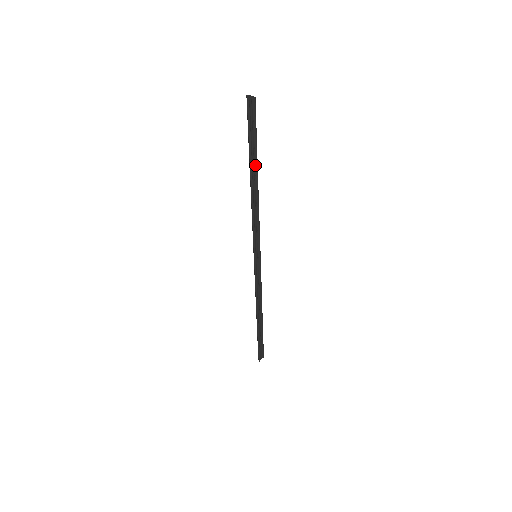
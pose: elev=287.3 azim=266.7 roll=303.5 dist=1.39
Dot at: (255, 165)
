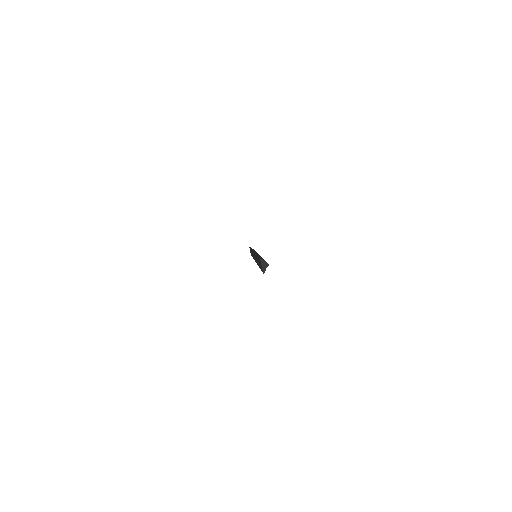
Dot at: occluded
